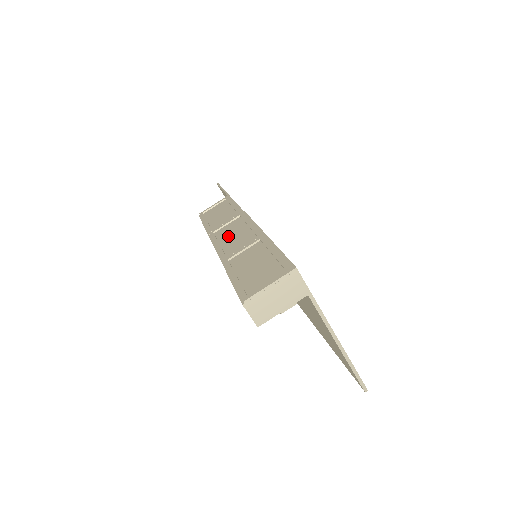
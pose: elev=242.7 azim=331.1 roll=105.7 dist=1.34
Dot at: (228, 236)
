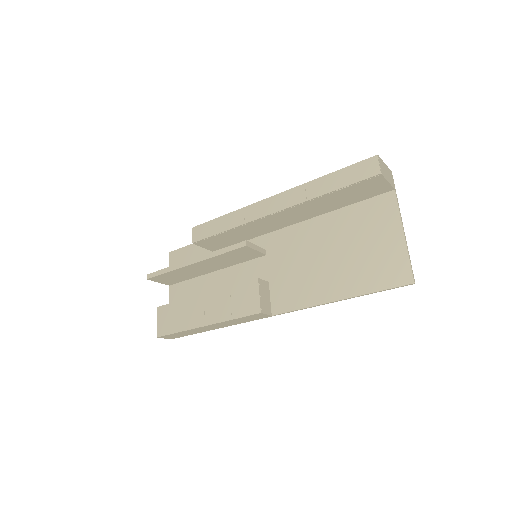
Dot at: occluded
